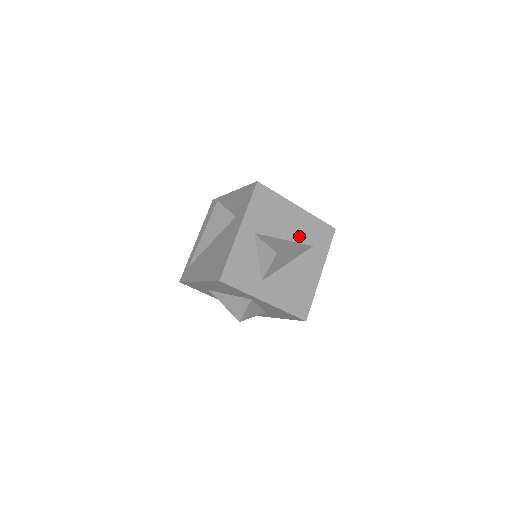
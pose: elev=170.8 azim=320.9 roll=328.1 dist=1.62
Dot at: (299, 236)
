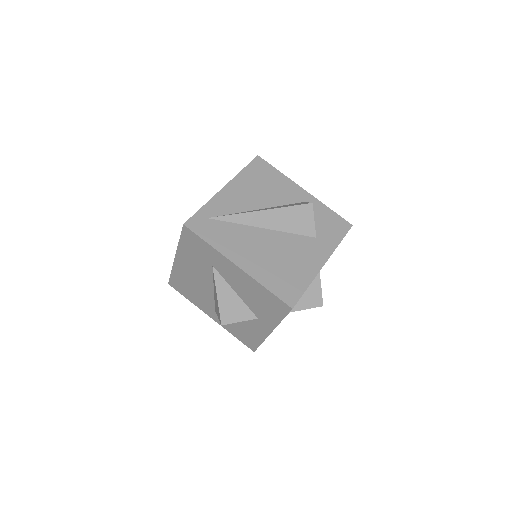
Dot at: occluded
